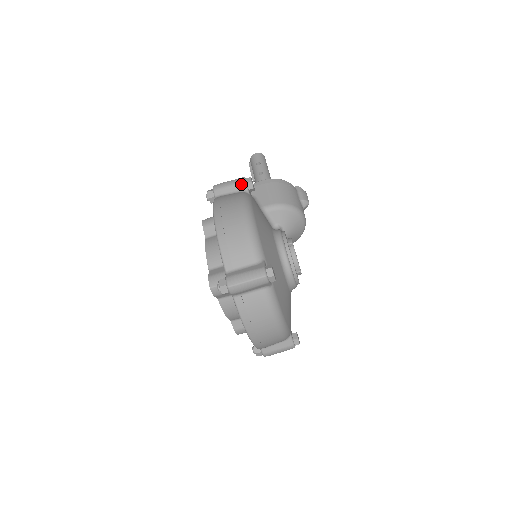
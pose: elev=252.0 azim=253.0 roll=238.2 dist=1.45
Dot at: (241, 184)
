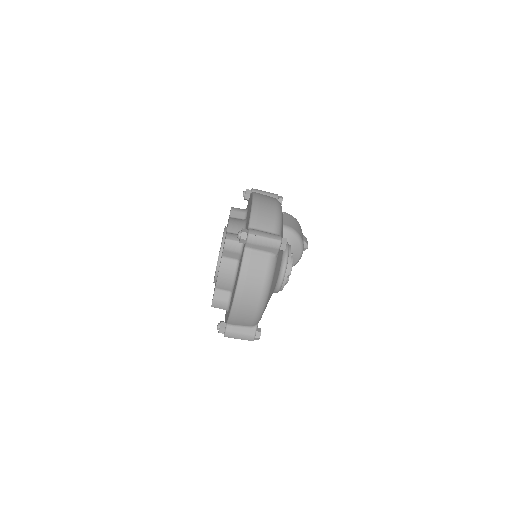
Dot at: (274, 196)
